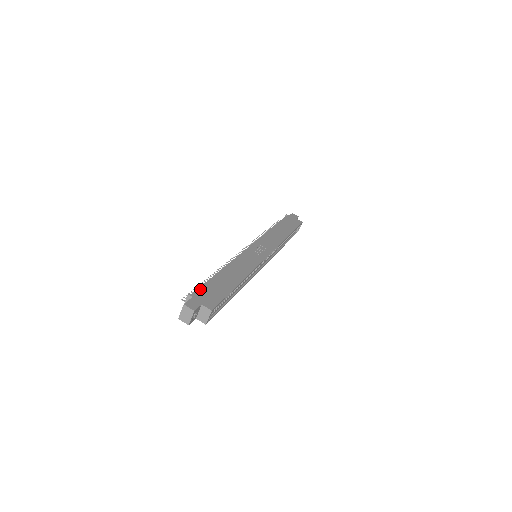
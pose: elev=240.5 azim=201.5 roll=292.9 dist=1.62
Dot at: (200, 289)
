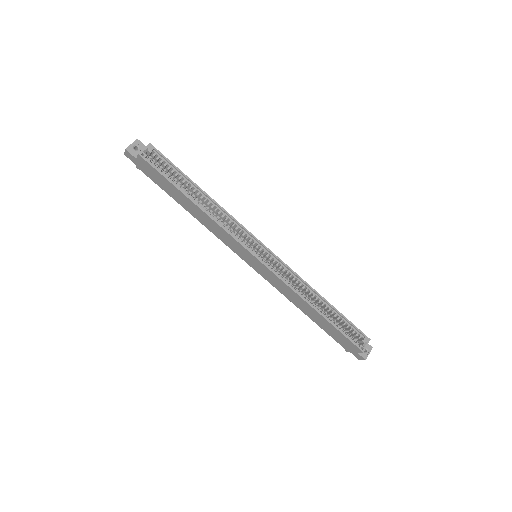
Dot at: occluded
